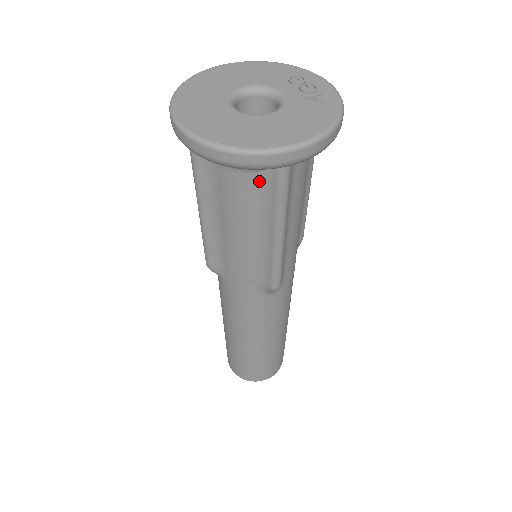
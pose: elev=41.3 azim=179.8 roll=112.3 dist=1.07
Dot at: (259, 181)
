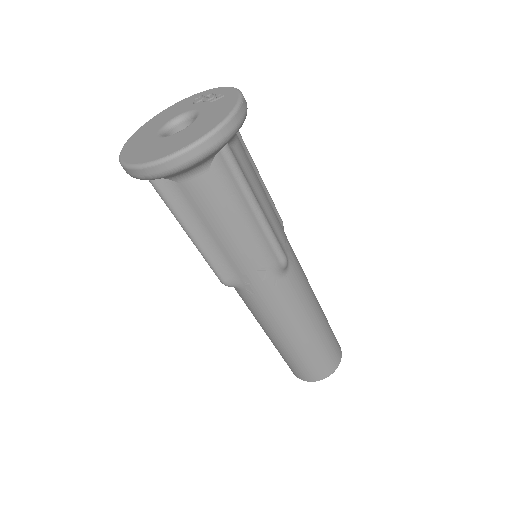
Dot at: (215, 174)
